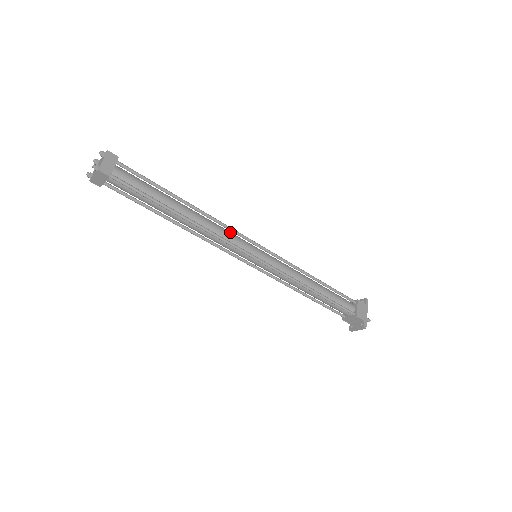
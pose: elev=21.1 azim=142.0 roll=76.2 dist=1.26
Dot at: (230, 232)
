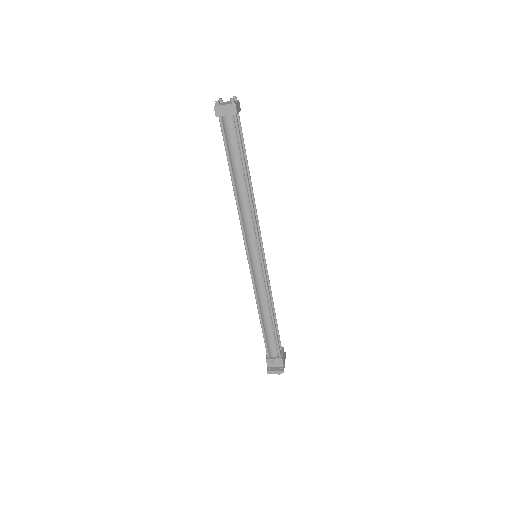
Dot at: (256, 223)
